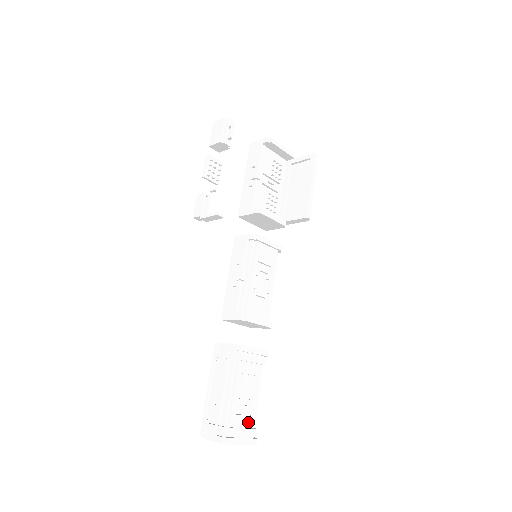
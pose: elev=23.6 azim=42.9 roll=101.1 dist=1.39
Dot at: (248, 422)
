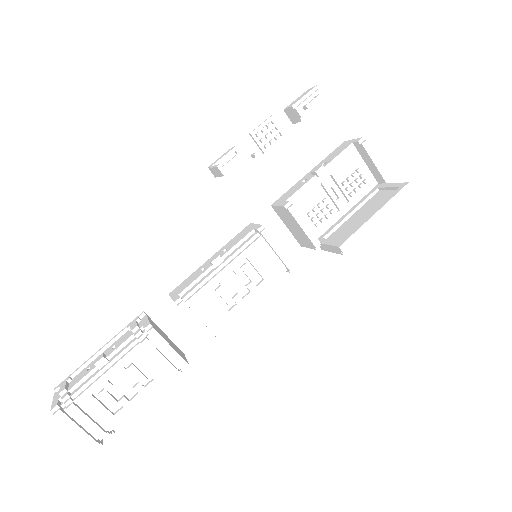
Dot at: (103, 417)
